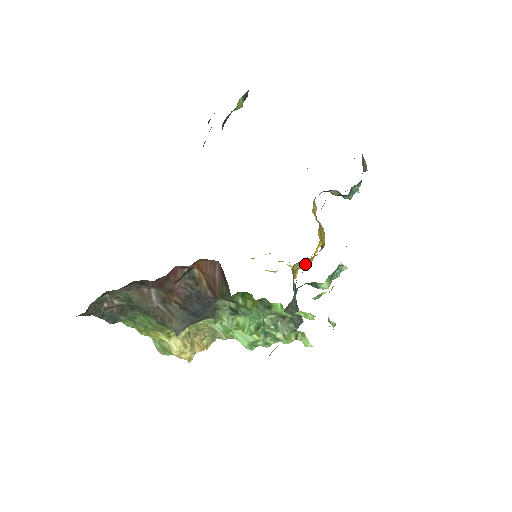
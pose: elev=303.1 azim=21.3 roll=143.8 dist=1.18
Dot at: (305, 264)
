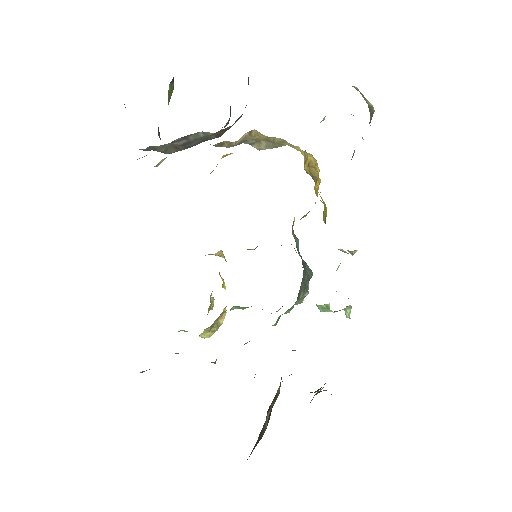
Dot at: occluded
